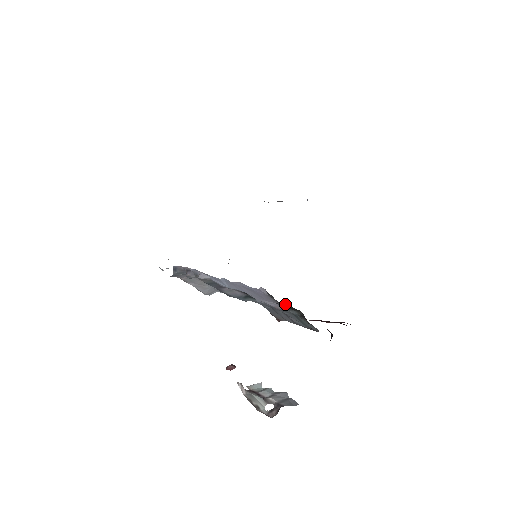
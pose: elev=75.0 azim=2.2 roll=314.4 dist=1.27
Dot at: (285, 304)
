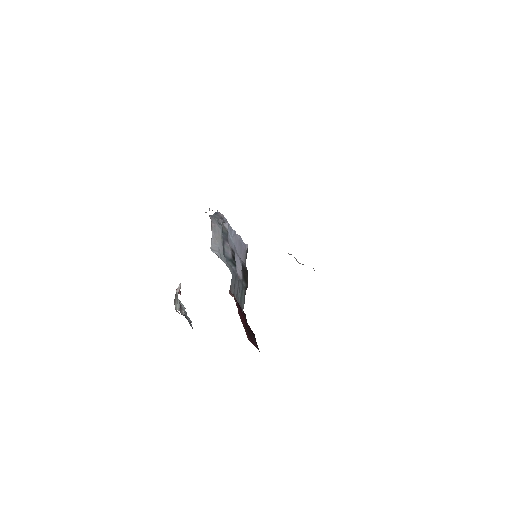
Dot at: (246, 271)
